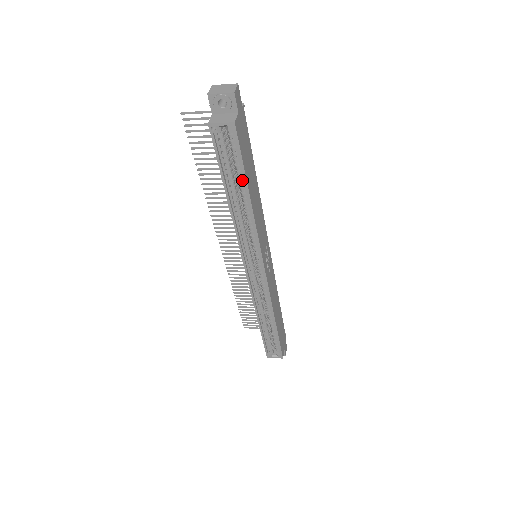
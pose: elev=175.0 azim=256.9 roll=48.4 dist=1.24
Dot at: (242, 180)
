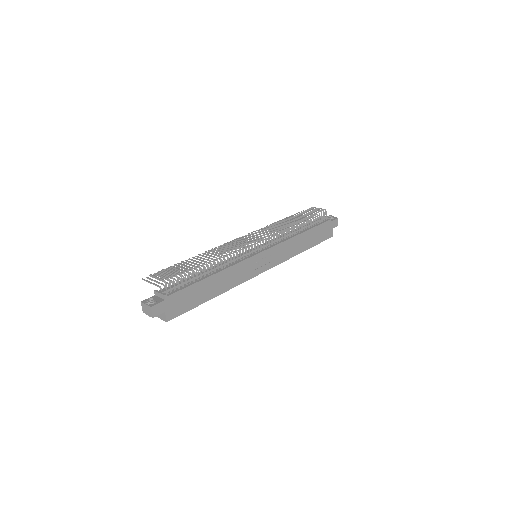
Dot at: (201, 297)
